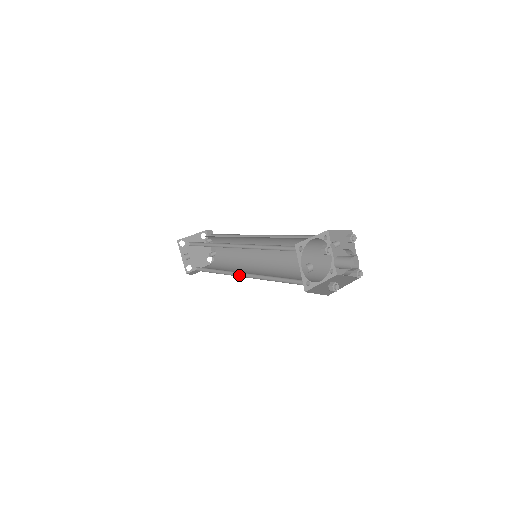
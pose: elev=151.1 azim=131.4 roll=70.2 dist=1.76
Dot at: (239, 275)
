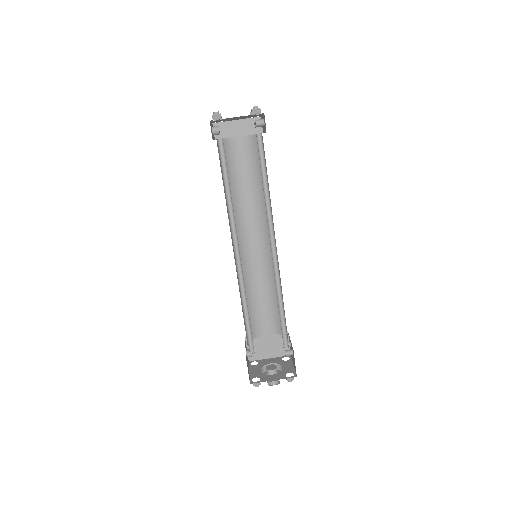
Dot at: (237, 236)
